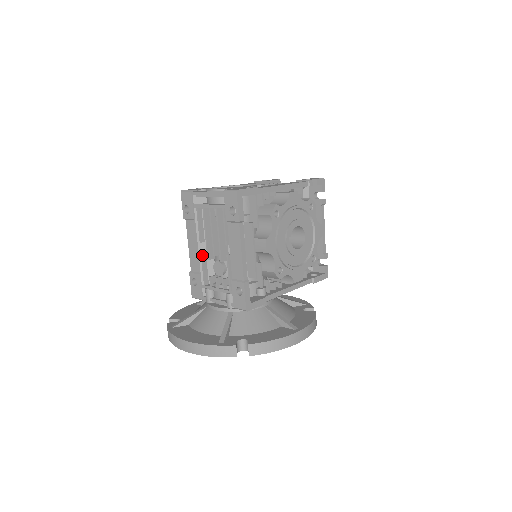
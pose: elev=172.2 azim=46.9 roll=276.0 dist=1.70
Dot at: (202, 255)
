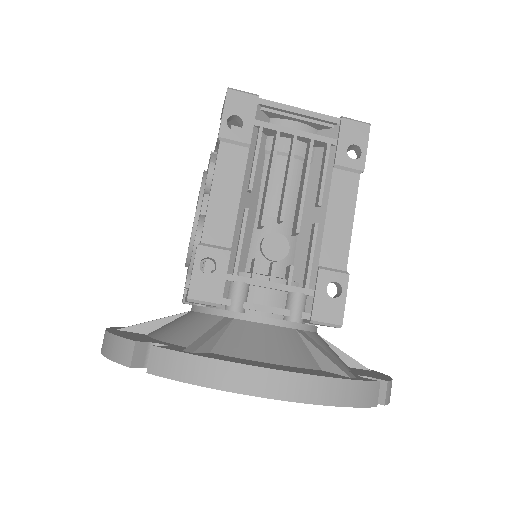
Dot at: (247, 214)
